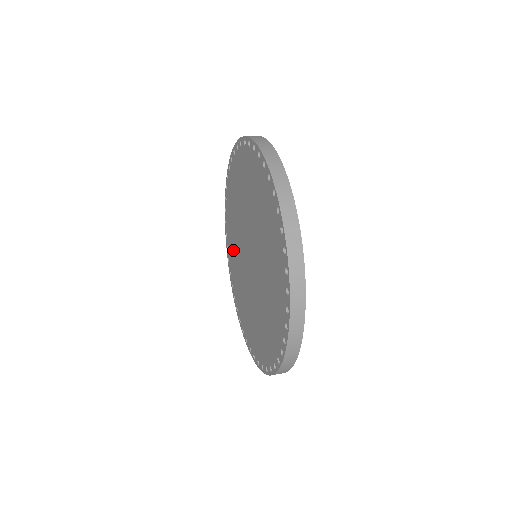
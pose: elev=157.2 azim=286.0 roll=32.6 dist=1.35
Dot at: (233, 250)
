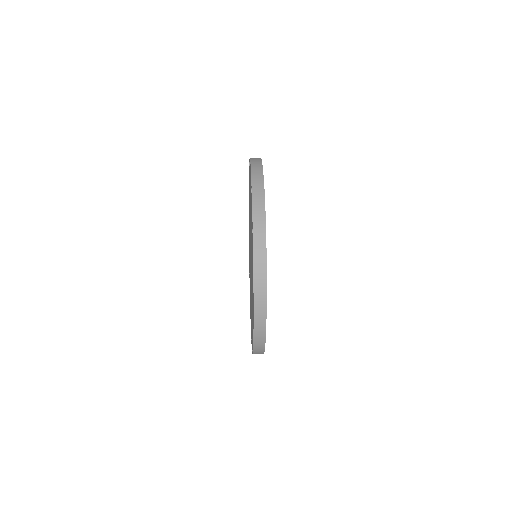
Dot at: occluded
